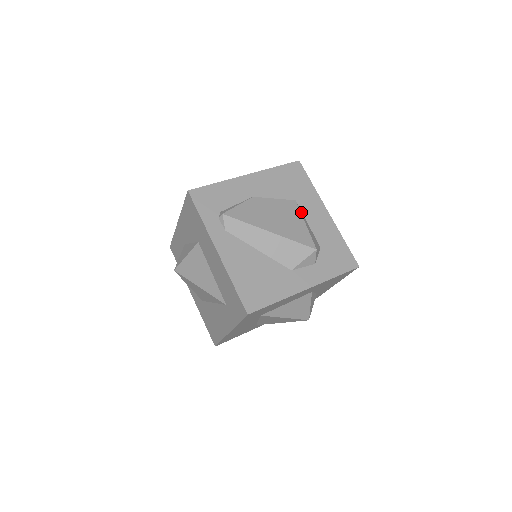
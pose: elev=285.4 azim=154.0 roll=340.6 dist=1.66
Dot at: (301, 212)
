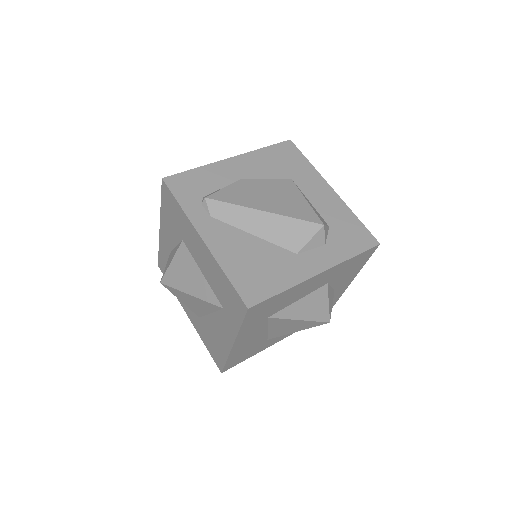
Dot at: (300, 190)
